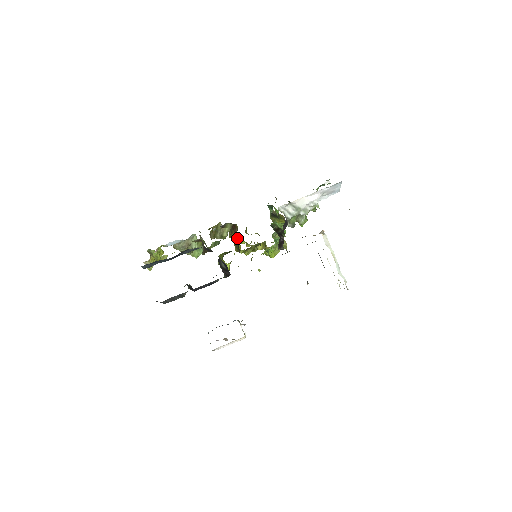
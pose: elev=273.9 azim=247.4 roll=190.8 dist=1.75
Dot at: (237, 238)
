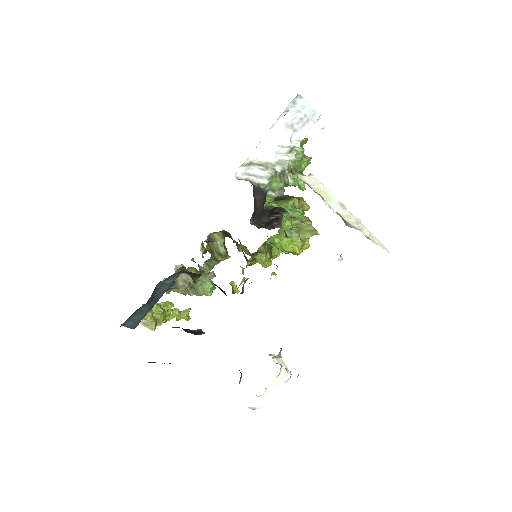
Dot at: (241, 248)
